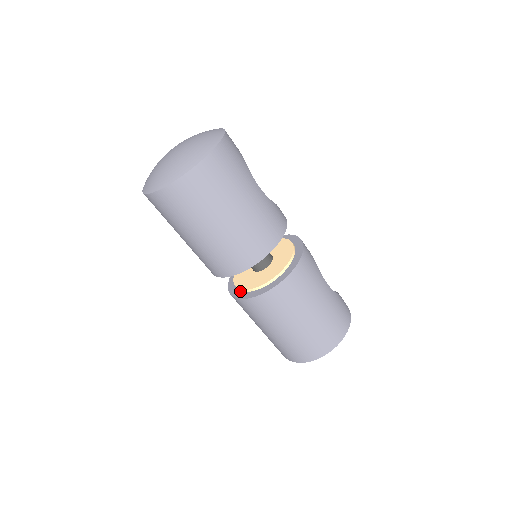
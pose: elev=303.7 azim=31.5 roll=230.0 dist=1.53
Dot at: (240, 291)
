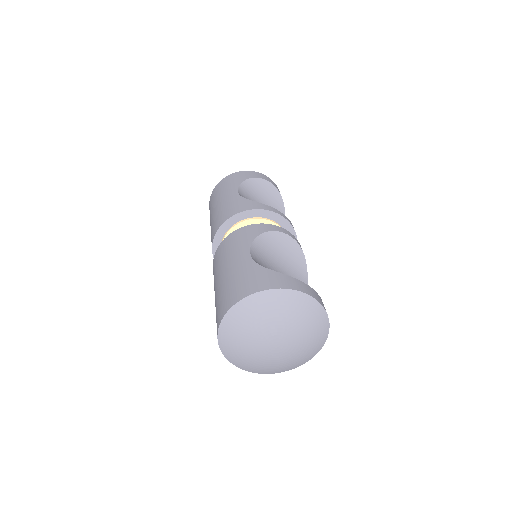
Dot at: occluded
